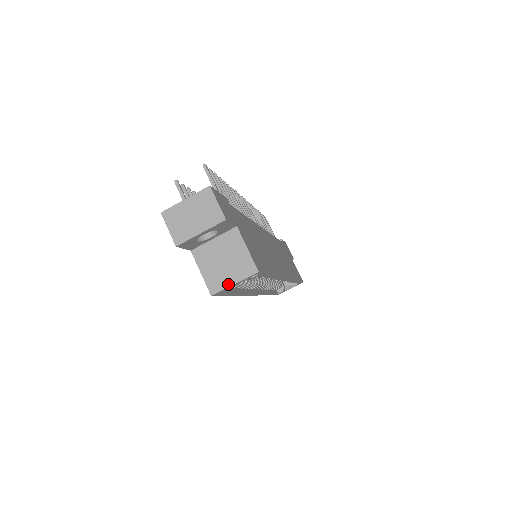
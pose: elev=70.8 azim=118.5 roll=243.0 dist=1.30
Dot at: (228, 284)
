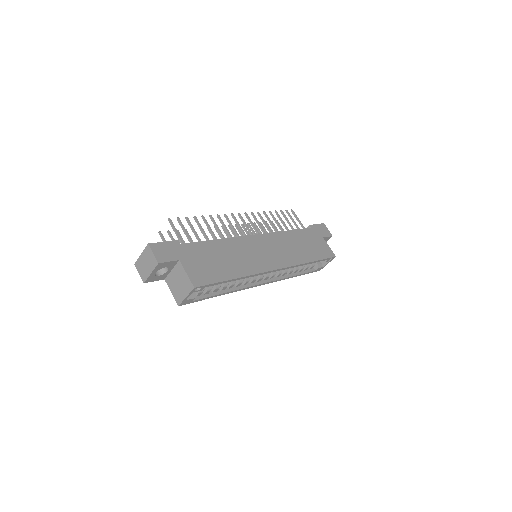
Dot at: (183, 298)
